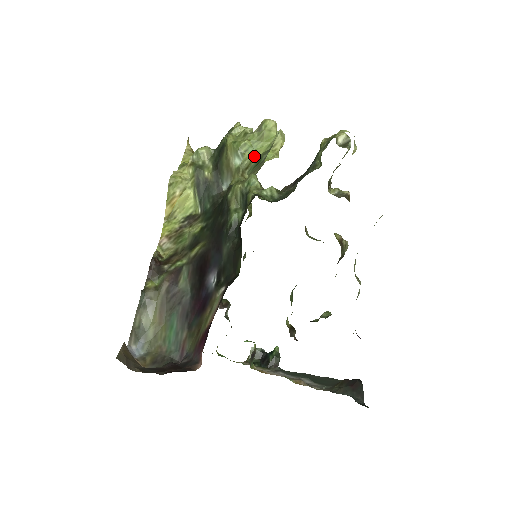
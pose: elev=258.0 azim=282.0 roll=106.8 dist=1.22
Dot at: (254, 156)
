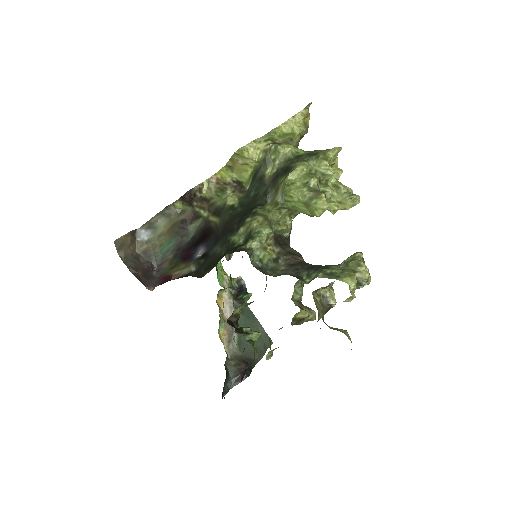
Dot at: (295, 209)
